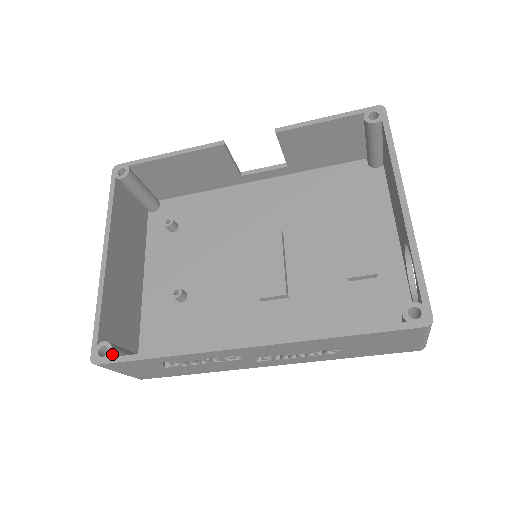
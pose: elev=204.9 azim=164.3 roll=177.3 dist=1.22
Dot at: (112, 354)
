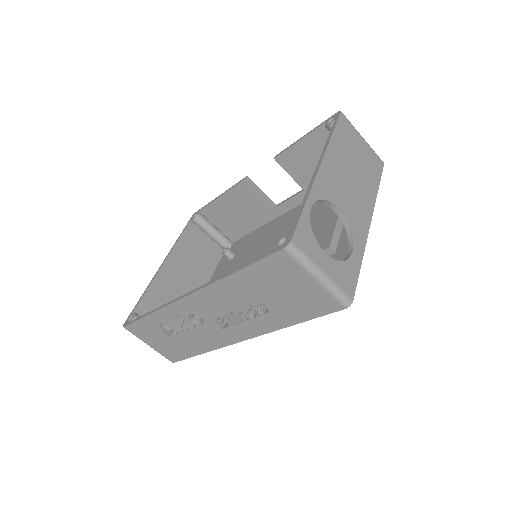
Dot at: occluded
